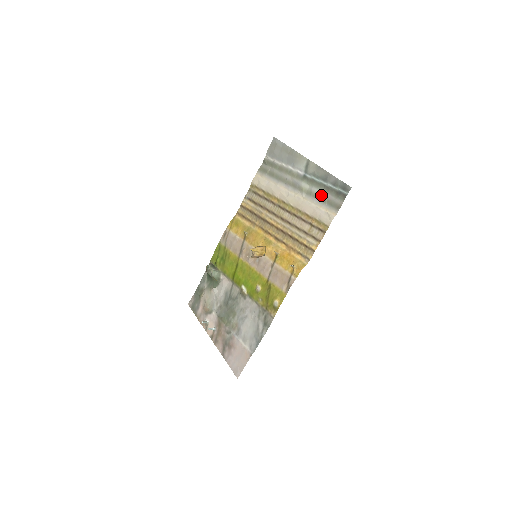
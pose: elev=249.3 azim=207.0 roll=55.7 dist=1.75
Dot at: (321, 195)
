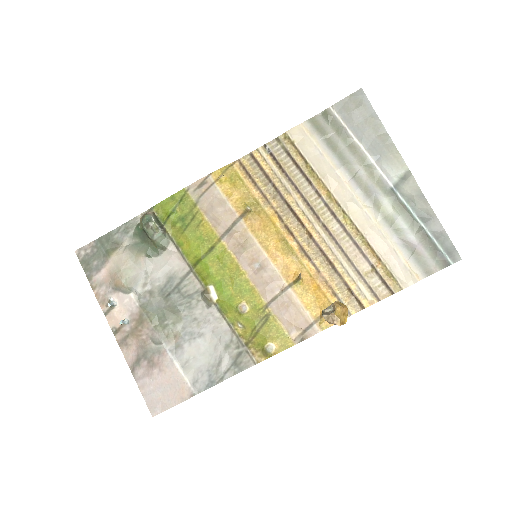
Dot at: (409, 237)
